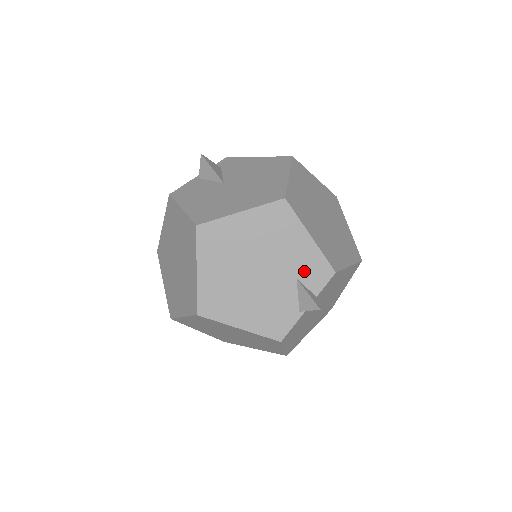
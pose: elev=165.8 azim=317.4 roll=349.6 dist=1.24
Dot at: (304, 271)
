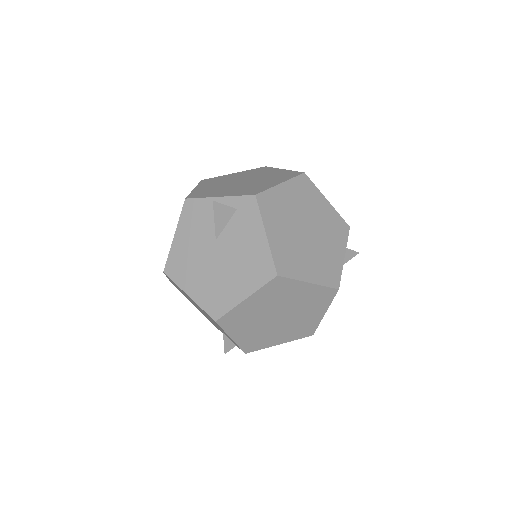
Dot at: (227, 336)
